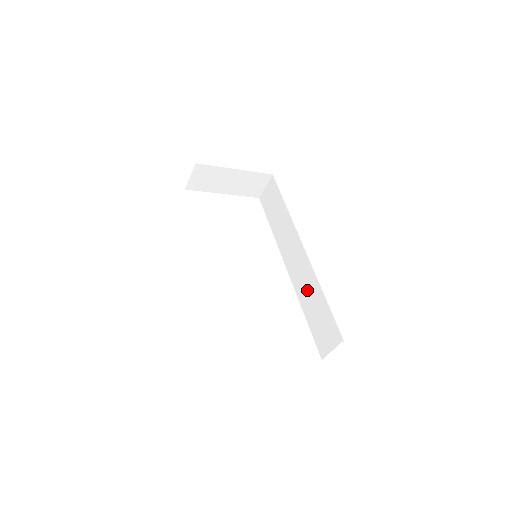
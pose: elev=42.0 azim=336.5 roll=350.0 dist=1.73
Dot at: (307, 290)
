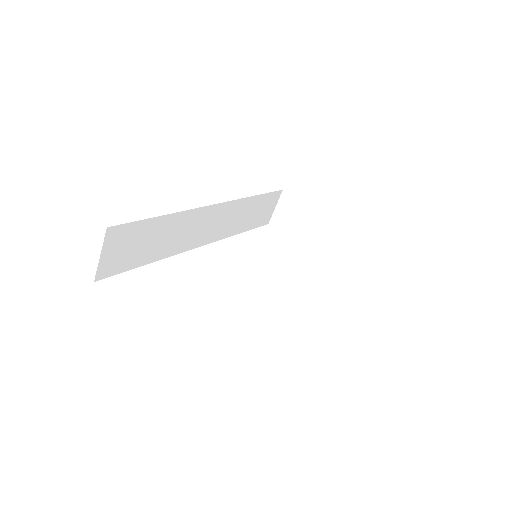
Dot at: occluded
